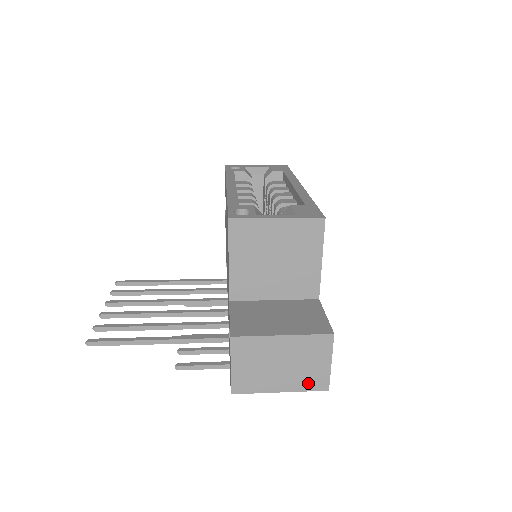
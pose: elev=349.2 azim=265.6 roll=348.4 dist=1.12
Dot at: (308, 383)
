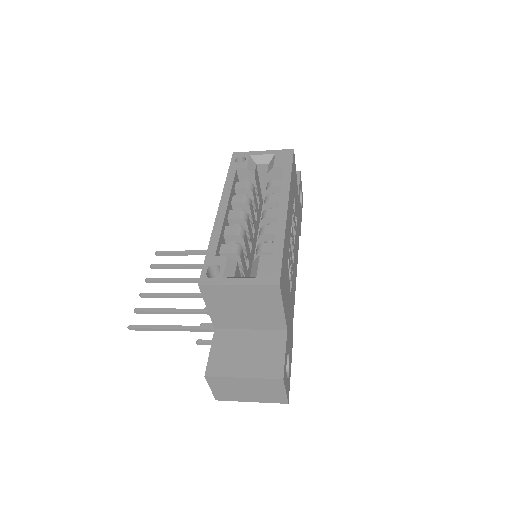
Dot at: (271, 399)
